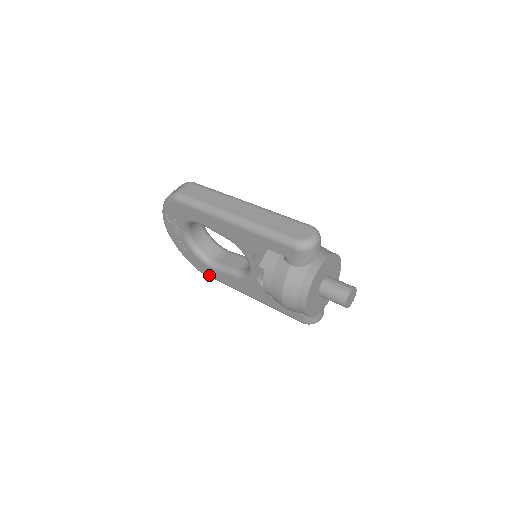
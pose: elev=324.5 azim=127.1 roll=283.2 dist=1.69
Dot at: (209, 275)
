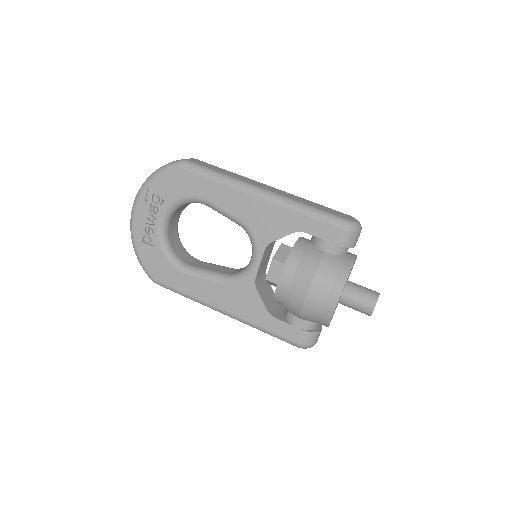
Dot at: (169, 284)
